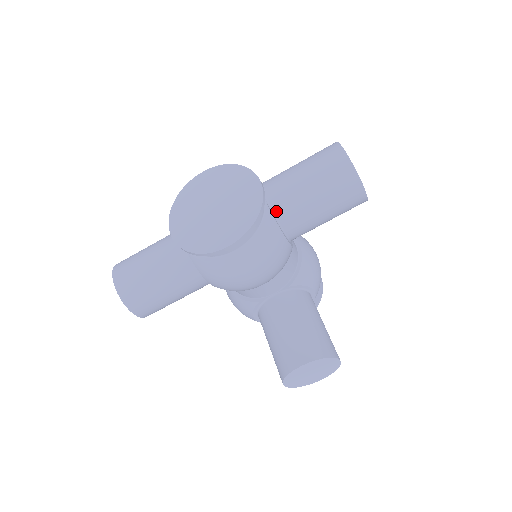
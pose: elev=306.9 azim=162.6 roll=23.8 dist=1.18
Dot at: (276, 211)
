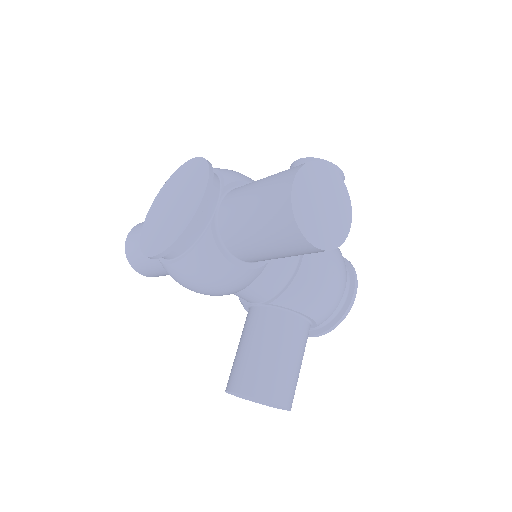
Dot at: (221, 230)
